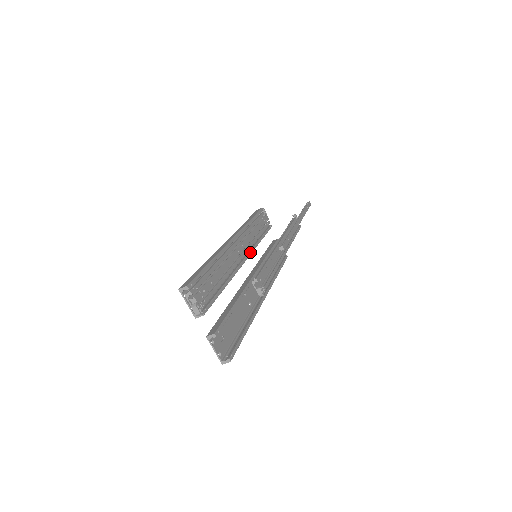
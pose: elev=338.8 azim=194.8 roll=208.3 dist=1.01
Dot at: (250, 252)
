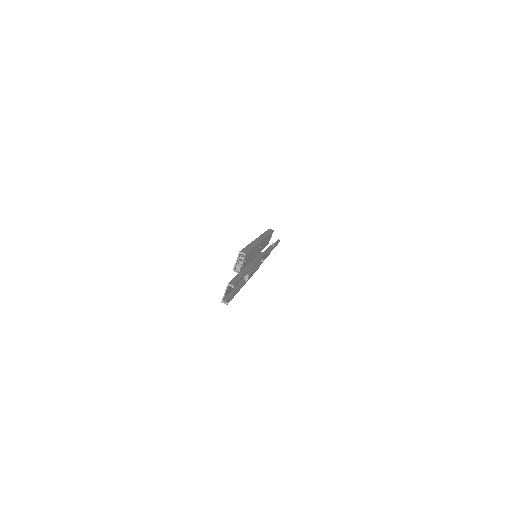
Dot at: occluded
